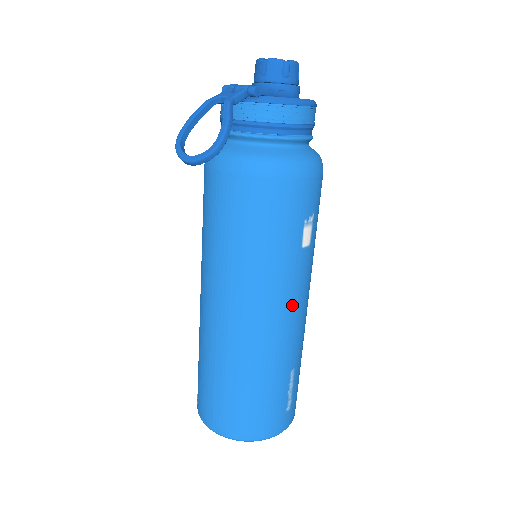
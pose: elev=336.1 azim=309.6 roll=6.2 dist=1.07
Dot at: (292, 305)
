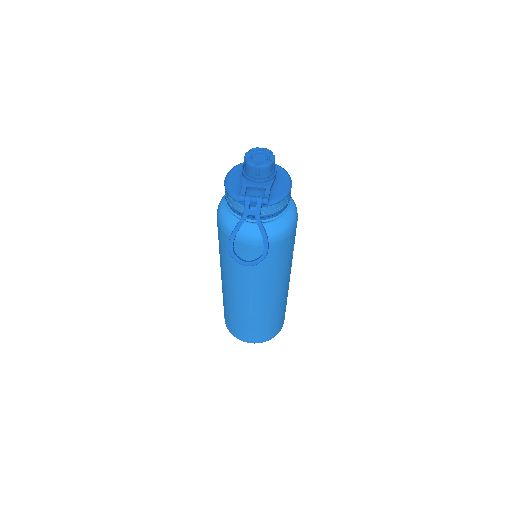
Dot at: (289, 277)
